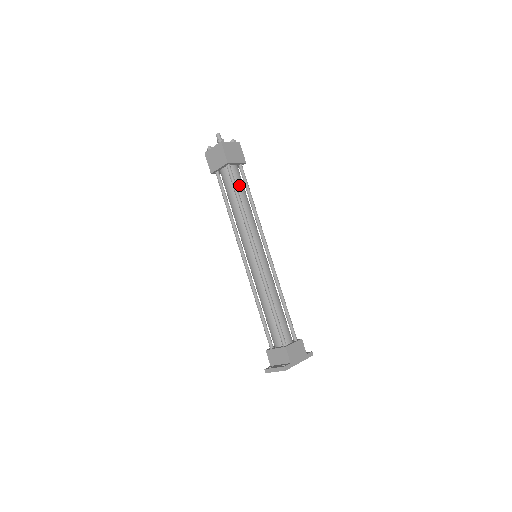
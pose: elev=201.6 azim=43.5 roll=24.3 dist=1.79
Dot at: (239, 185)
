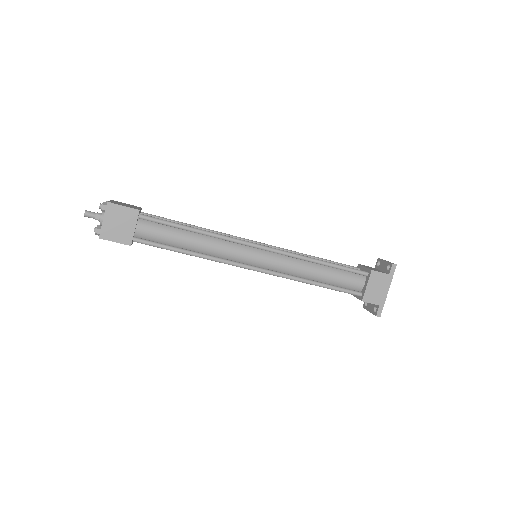
Dot at: (164, 238)
